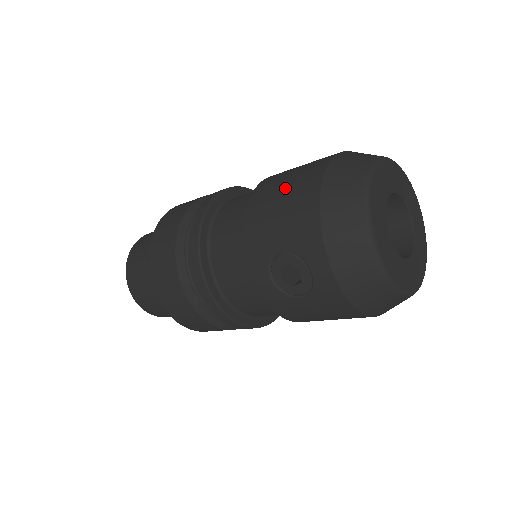
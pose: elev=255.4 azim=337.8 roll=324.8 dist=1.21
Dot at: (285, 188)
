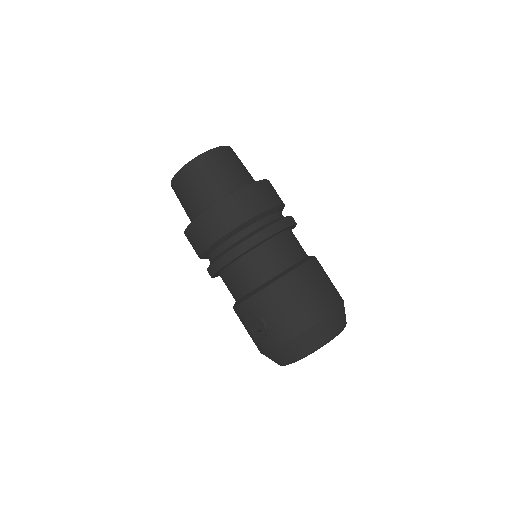
Dot at: (299, 302)
